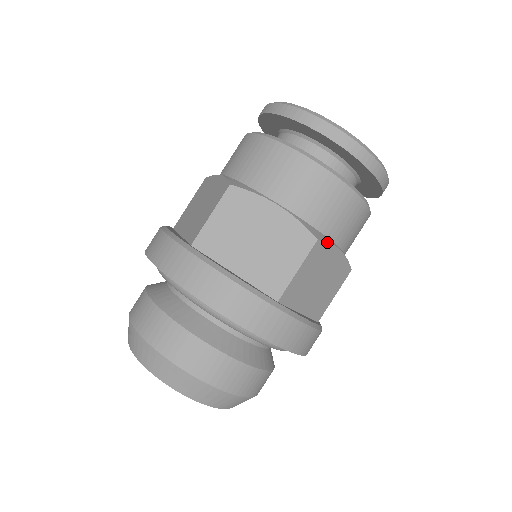
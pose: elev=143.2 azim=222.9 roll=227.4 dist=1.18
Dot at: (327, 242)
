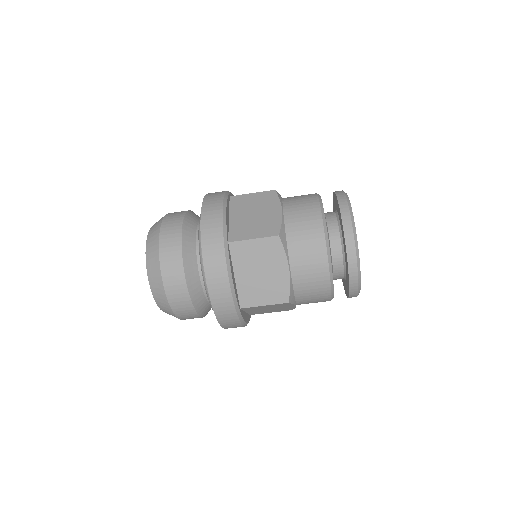
Dot at: (292, 304)
